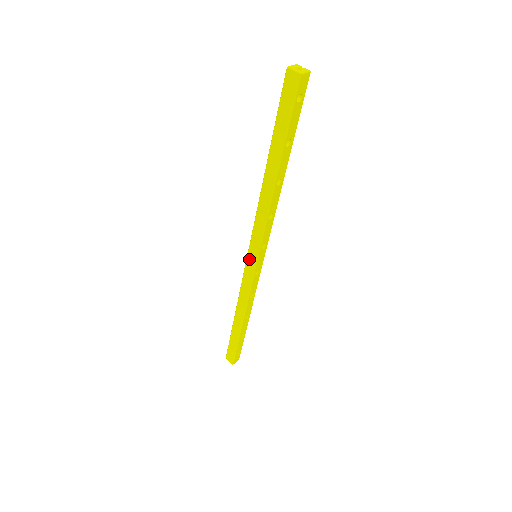
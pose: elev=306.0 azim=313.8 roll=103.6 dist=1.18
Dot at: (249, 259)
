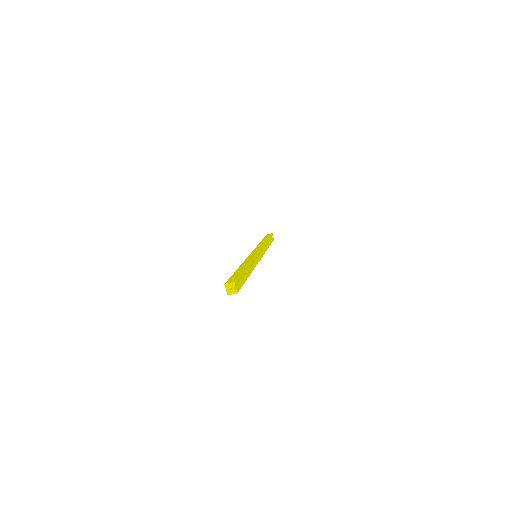
Dot at: occluded
